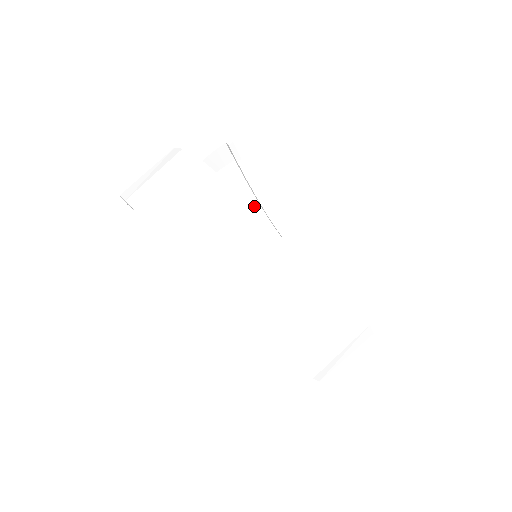
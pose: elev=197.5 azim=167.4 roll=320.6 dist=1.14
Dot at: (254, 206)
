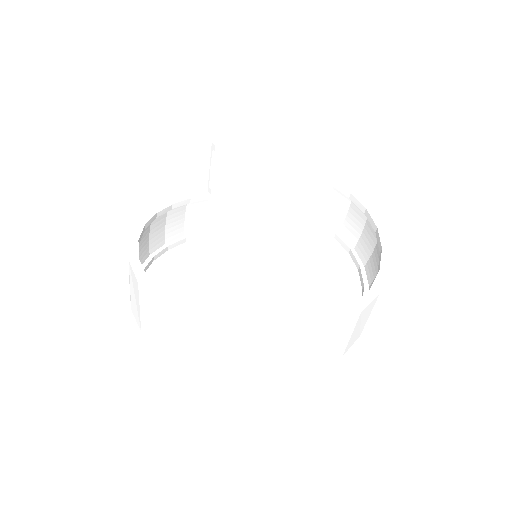
Dot at: (293, 168)
